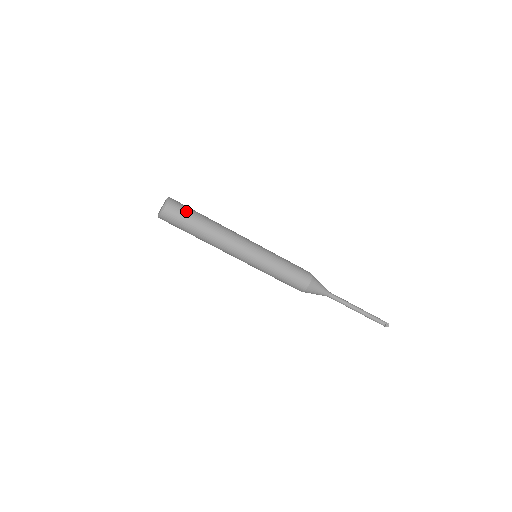
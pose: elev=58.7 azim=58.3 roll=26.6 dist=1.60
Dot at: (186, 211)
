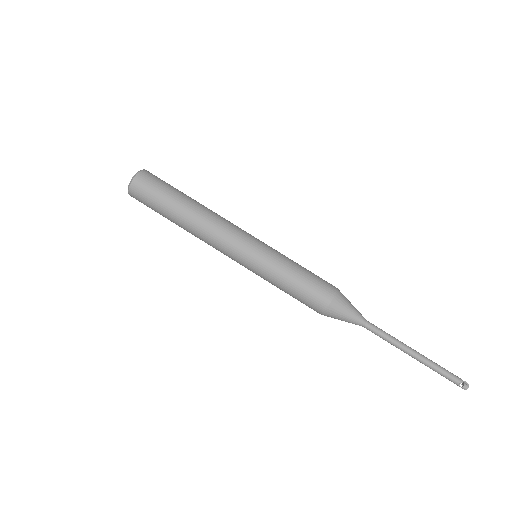
Dot at: (165, 183)
